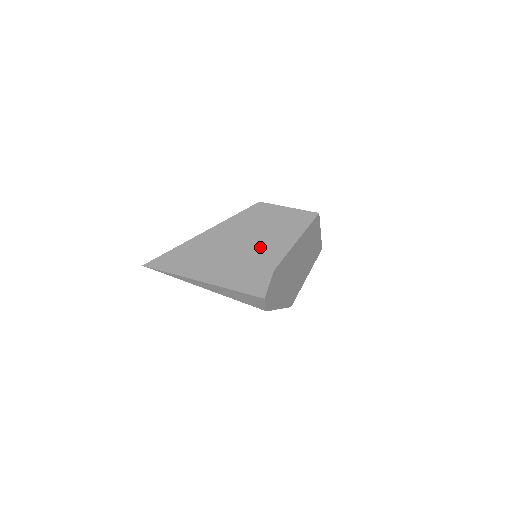
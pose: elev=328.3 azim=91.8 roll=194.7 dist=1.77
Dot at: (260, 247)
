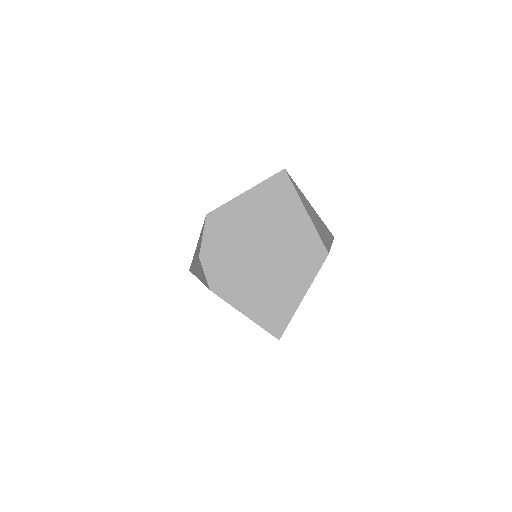
Dot at: occluded
